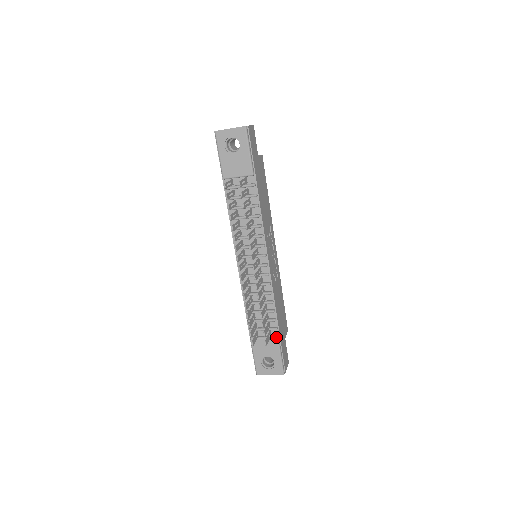
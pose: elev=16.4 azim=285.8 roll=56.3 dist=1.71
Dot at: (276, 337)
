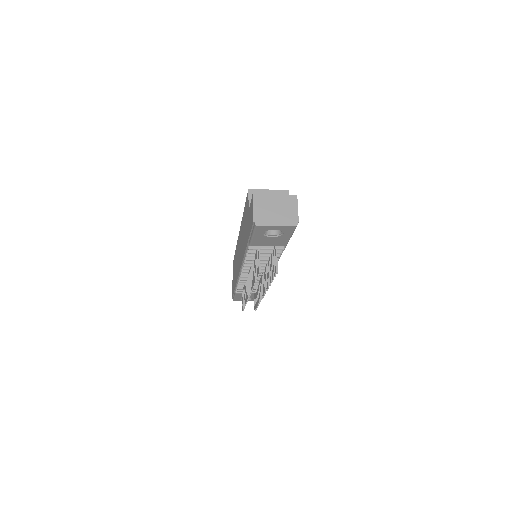
Dot at: occluded
